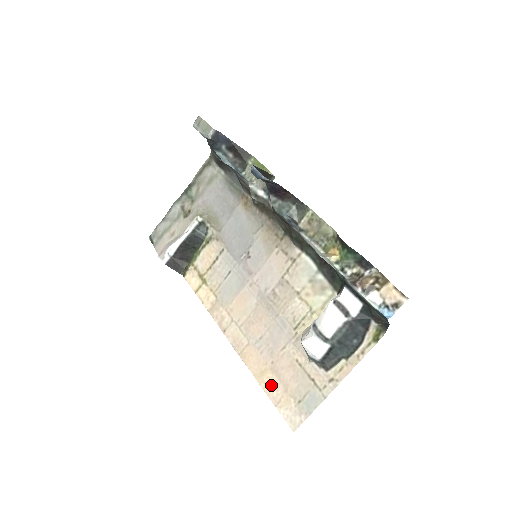
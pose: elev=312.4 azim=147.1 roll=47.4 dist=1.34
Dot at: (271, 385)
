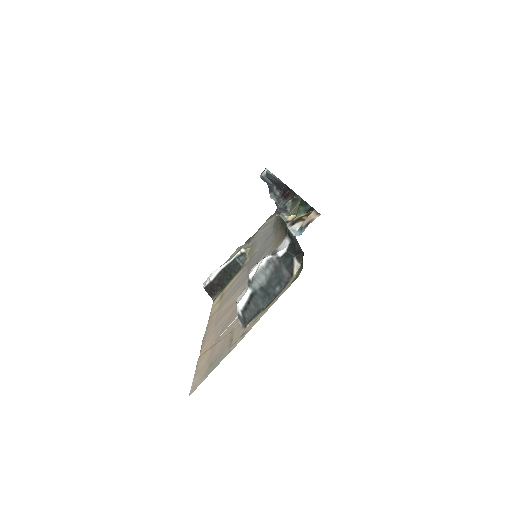
Dot at: (203, 359)
